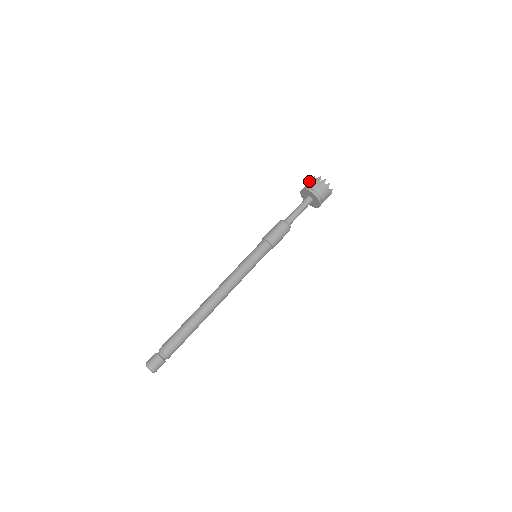
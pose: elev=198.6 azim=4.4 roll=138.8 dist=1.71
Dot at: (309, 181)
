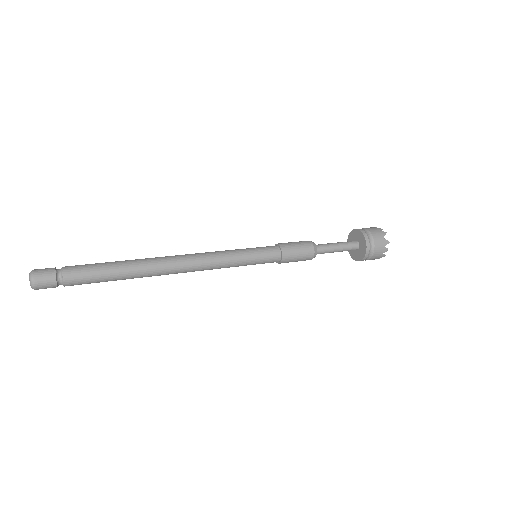
Dot at: occluded
